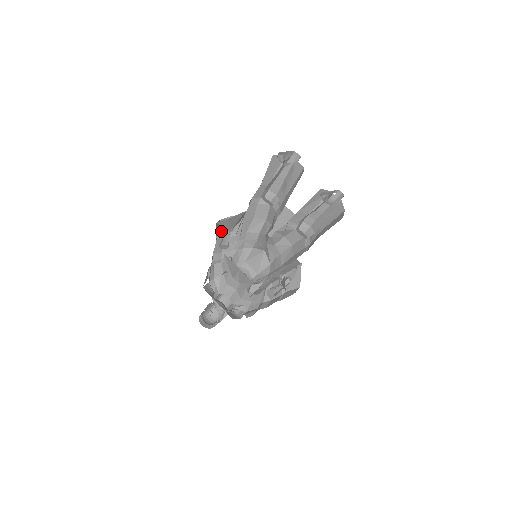
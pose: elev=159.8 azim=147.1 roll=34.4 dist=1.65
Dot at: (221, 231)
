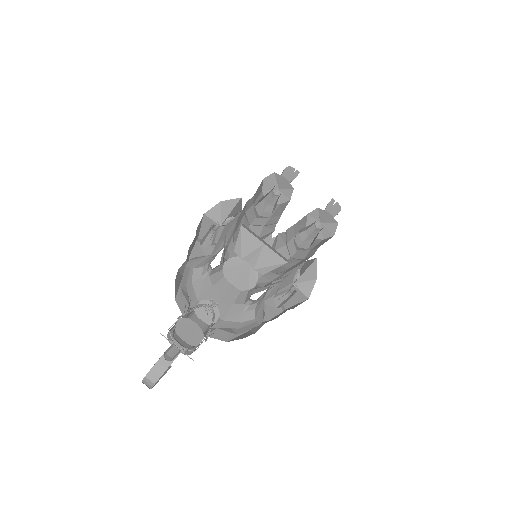
Dot at: (198, 229)
